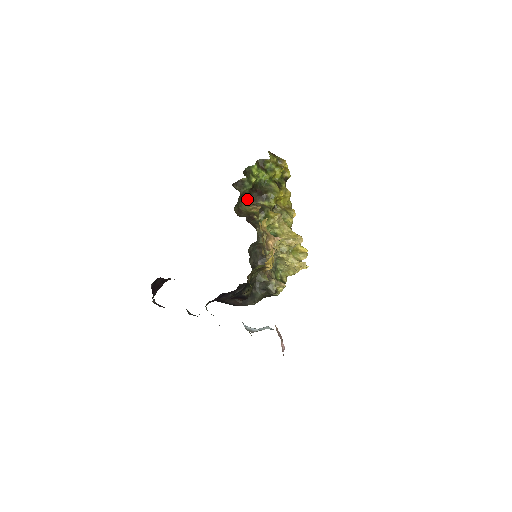
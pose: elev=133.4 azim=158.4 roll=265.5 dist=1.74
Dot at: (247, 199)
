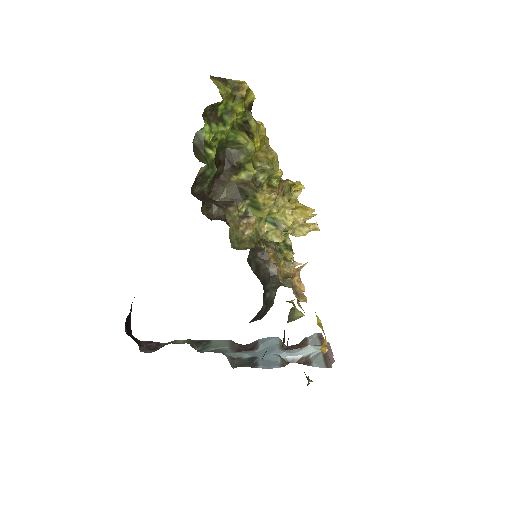
Dot at: (230, 217)
